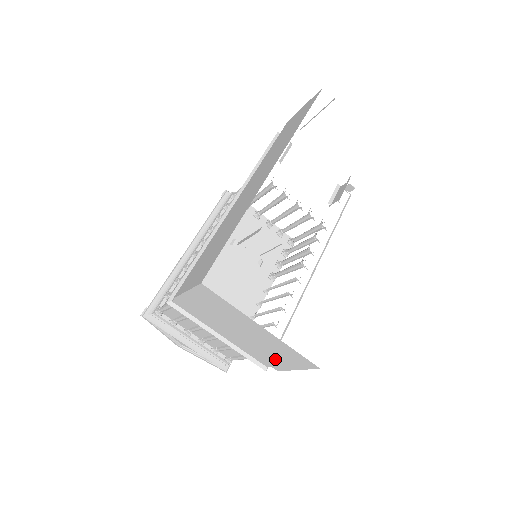
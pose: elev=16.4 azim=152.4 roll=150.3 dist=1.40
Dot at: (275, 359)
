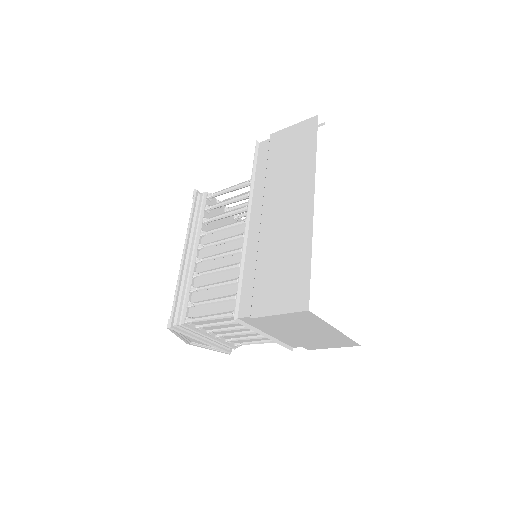
Dot at: (318, 344)
